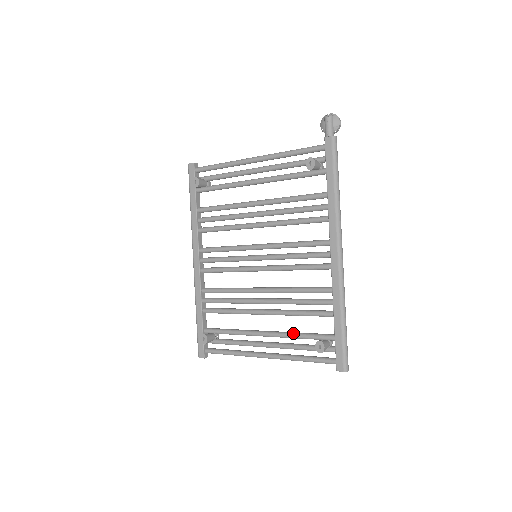
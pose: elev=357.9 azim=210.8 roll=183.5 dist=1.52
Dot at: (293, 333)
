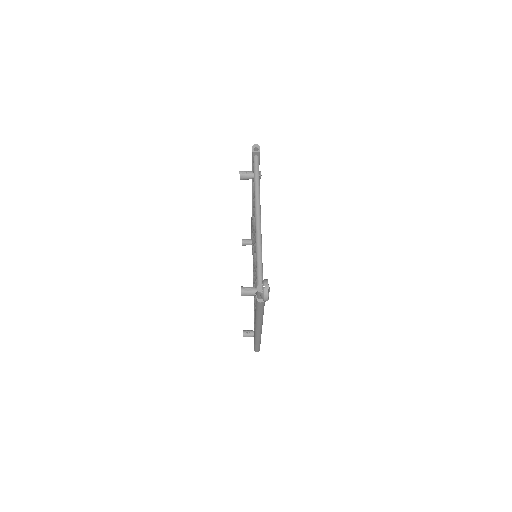
Dot at: occluded
